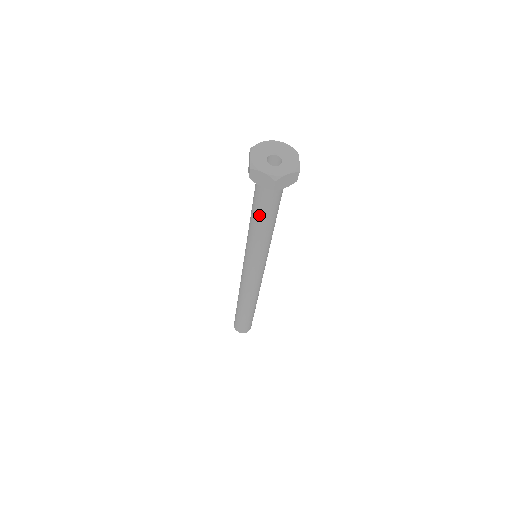
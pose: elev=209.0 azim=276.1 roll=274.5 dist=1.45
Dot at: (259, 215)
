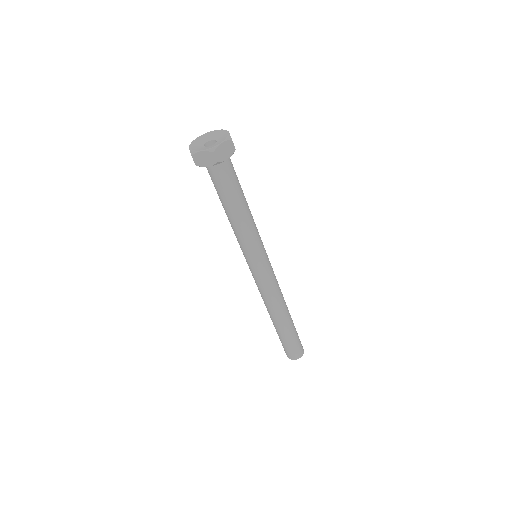
Dot at: (227, 202)
